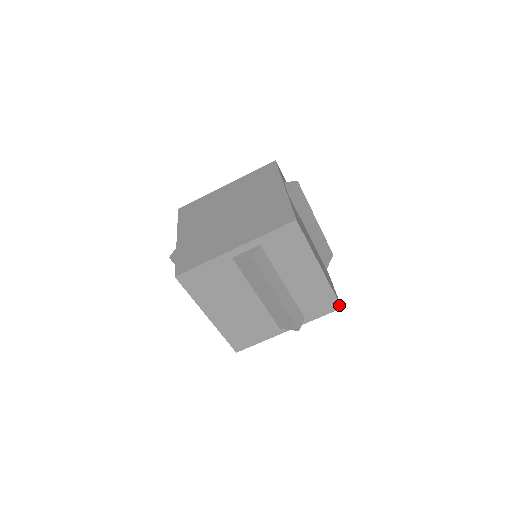
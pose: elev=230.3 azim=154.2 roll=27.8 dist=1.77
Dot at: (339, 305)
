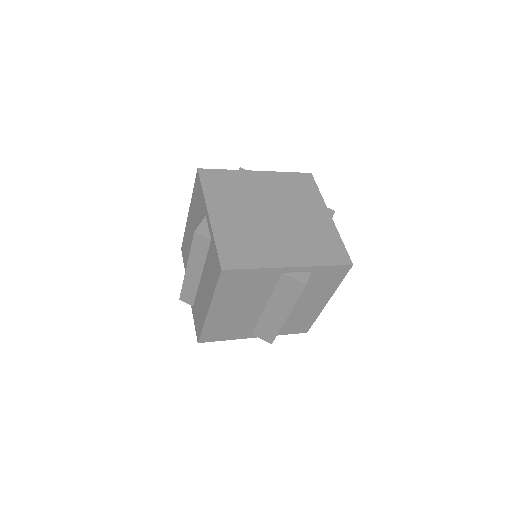
Dot at: (308, 330)
